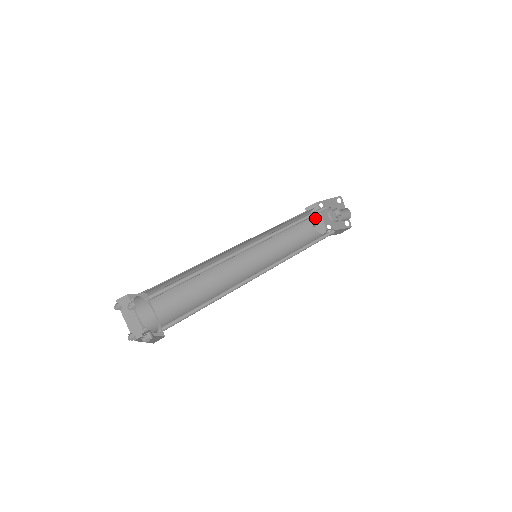
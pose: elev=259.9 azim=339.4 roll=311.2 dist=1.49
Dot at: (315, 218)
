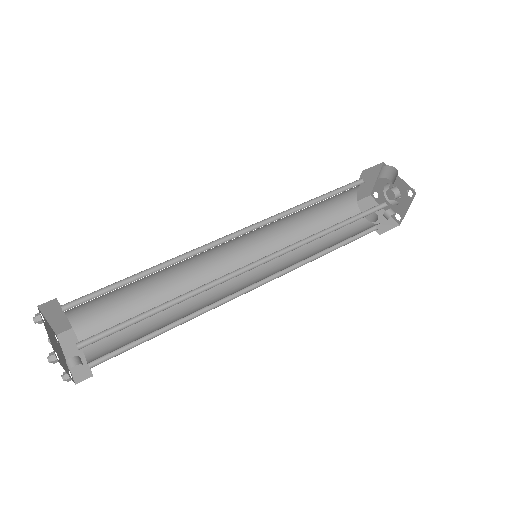
Dot at: (373, 214)
